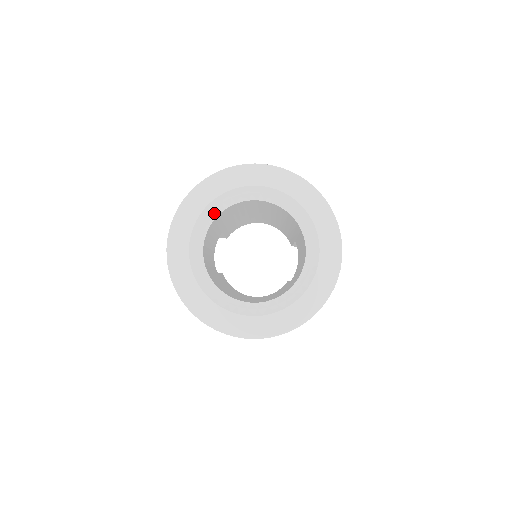
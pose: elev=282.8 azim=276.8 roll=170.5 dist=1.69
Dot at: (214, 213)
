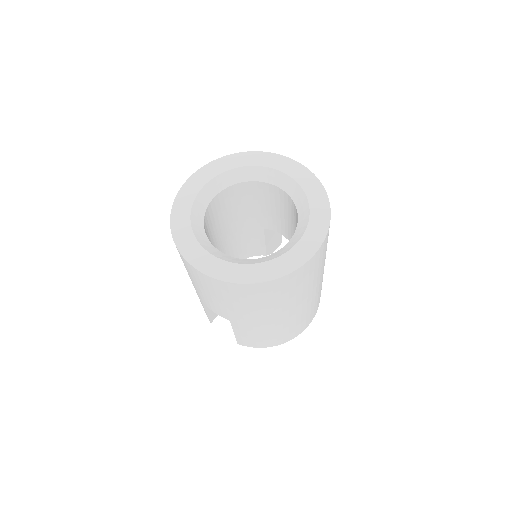
Dot at: (200, 229)
